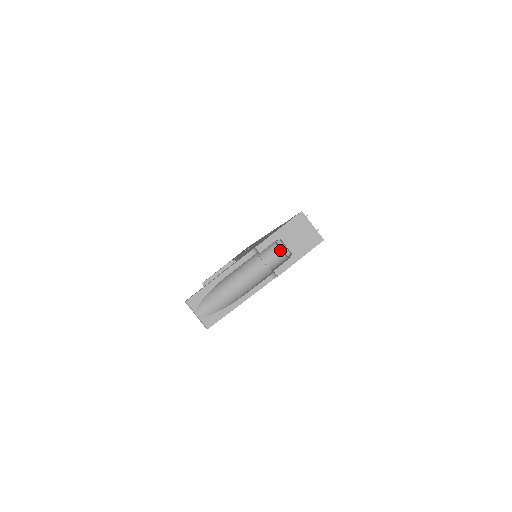
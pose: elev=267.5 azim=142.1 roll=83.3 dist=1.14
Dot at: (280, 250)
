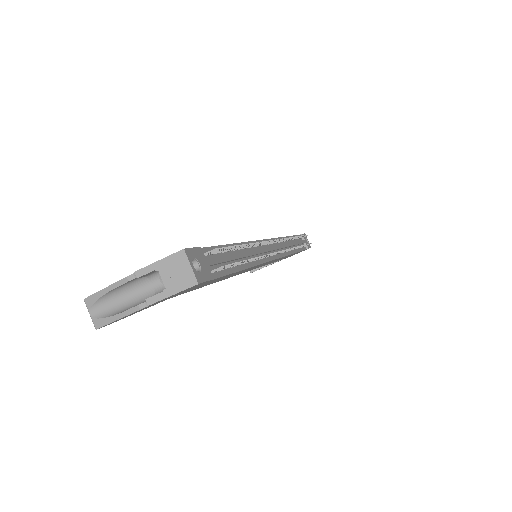
Dot at: occluded
